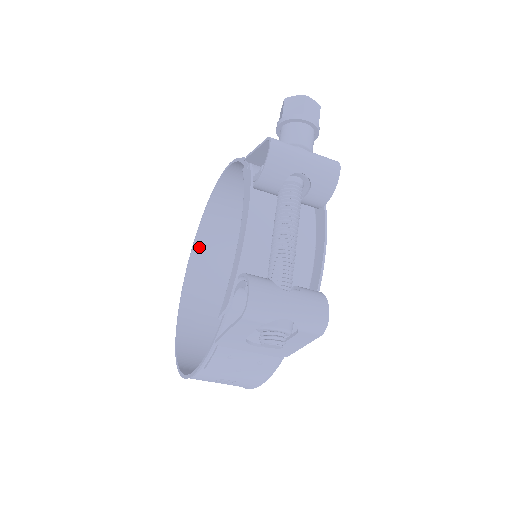
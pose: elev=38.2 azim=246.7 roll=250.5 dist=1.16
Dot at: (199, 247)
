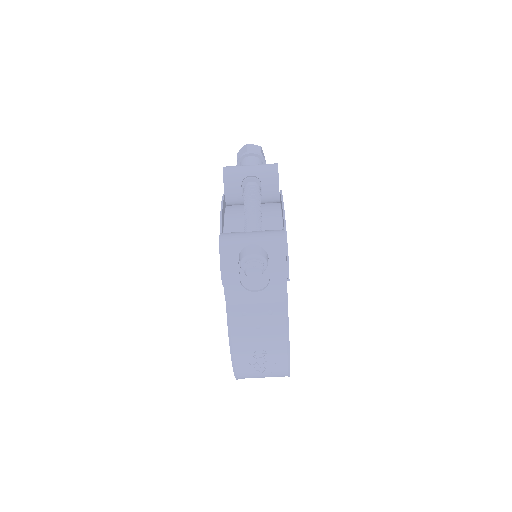
Dot at: occluded
